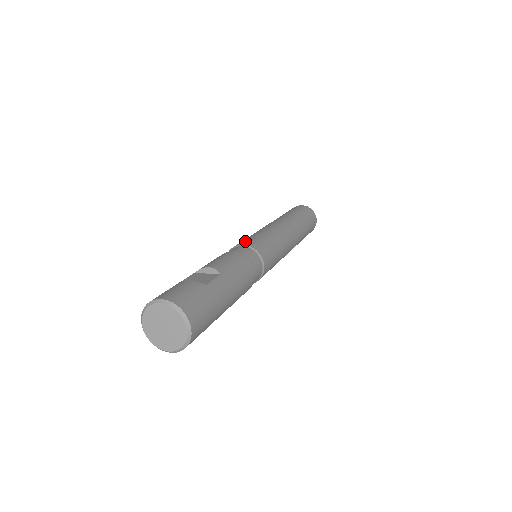
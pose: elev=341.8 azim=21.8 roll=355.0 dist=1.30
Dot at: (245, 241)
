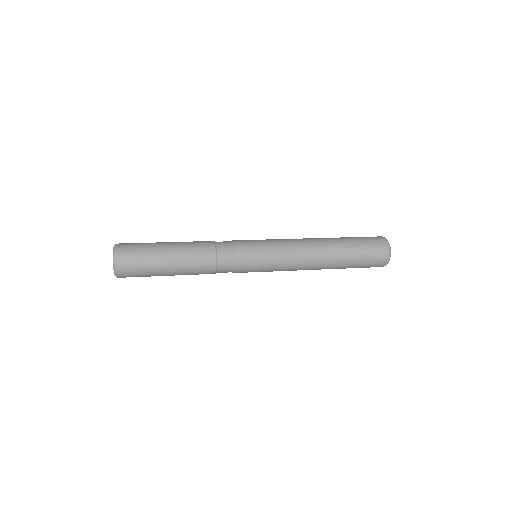
Dot at: occluded
